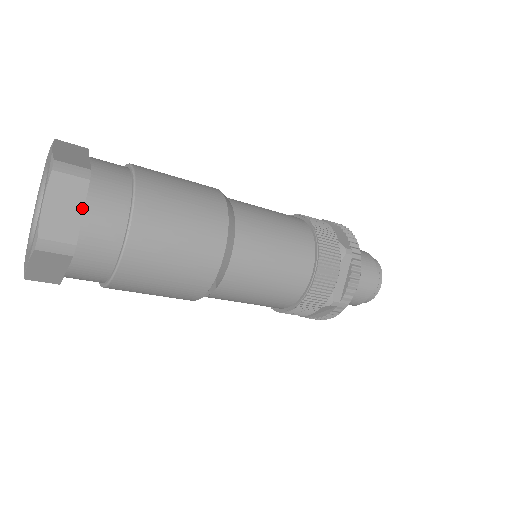
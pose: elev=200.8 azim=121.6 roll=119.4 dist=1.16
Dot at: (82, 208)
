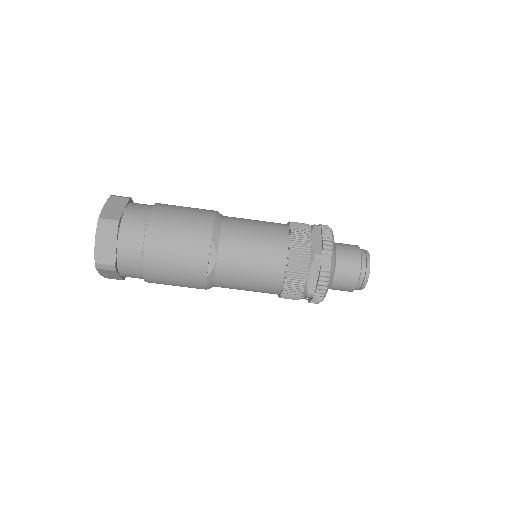
Dot at: (124, 208)
